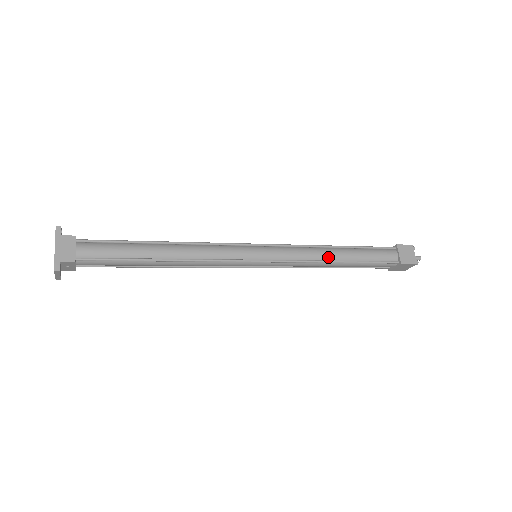
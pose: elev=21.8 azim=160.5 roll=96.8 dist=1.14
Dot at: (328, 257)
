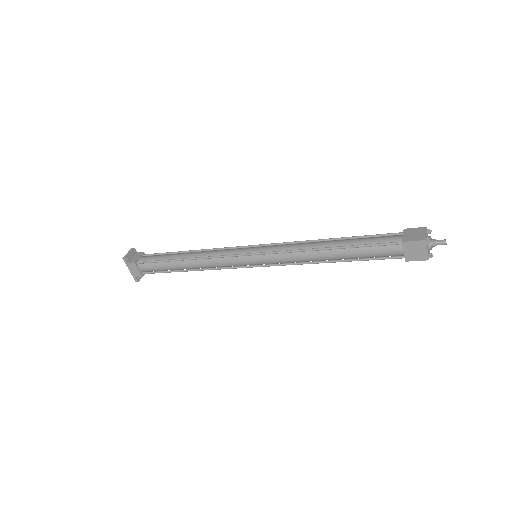
Dot at: (318, 259)
